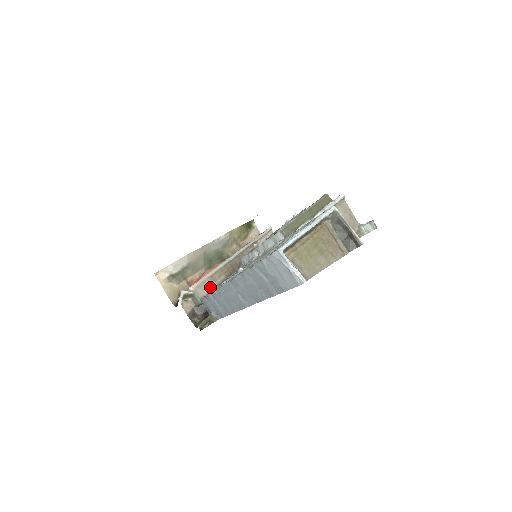
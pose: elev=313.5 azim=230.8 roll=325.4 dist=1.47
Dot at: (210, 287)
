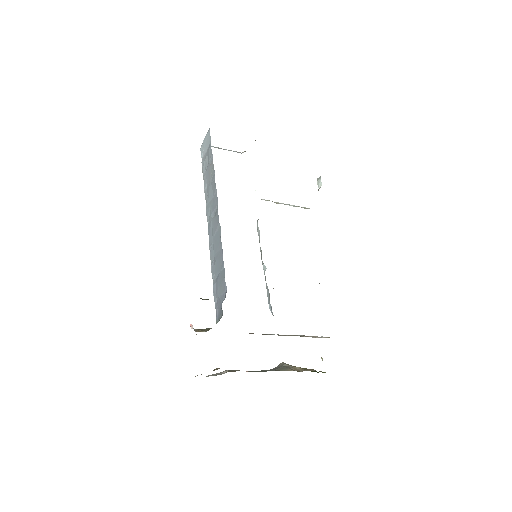
Dot at: occluded
